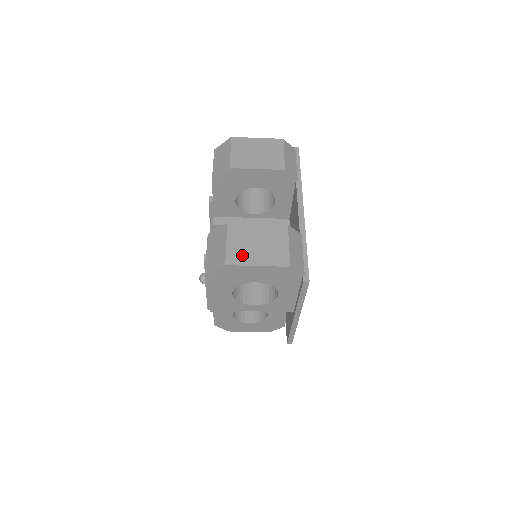
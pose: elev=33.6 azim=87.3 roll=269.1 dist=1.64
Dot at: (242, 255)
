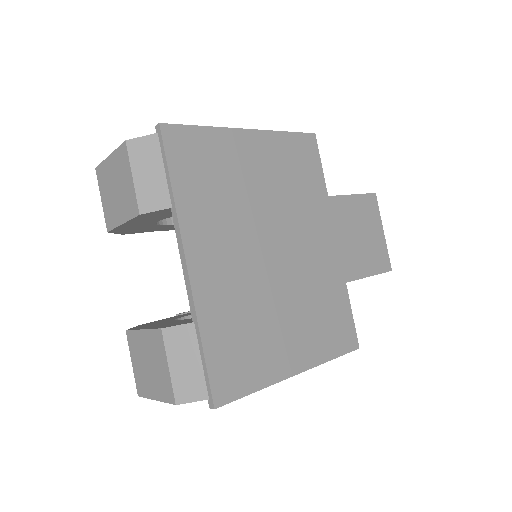
Dot at: (143, 382)
